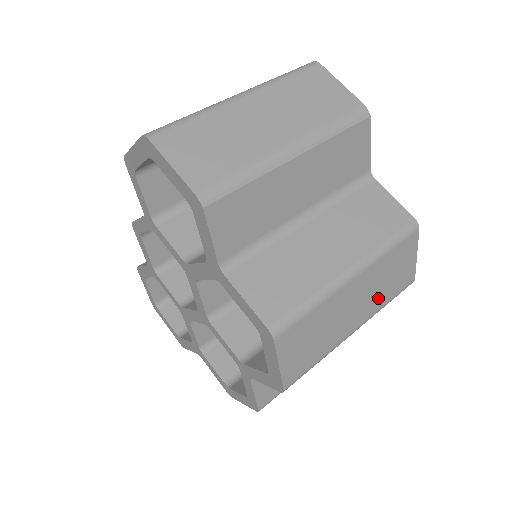
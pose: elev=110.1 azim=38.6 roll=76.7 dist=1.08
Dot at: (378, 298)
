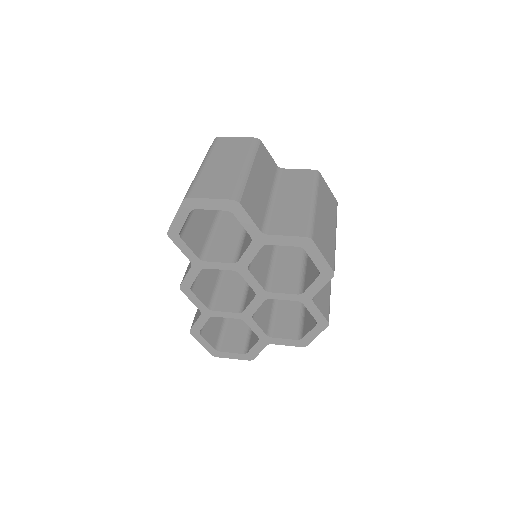
Dot at: (331, 214)
